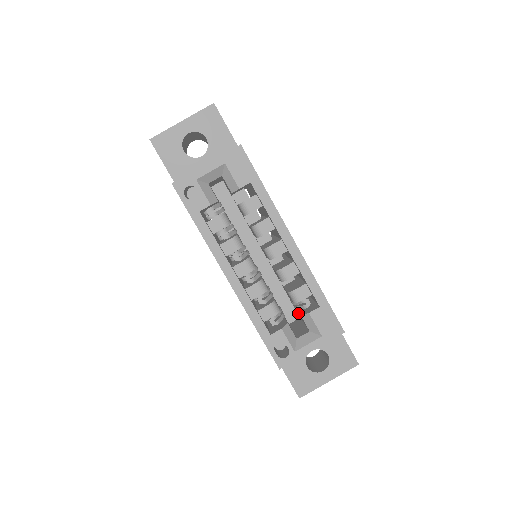
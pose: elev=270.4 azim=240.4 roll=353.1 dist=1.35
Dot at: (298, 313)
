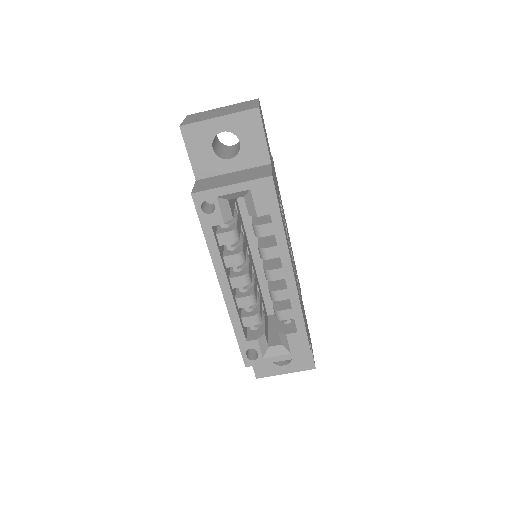
Dot at: occluded
